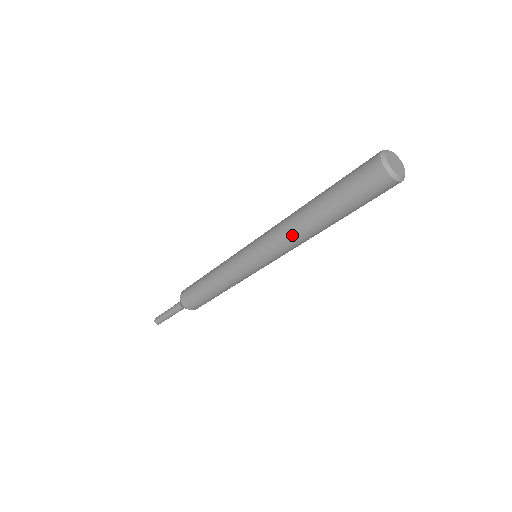
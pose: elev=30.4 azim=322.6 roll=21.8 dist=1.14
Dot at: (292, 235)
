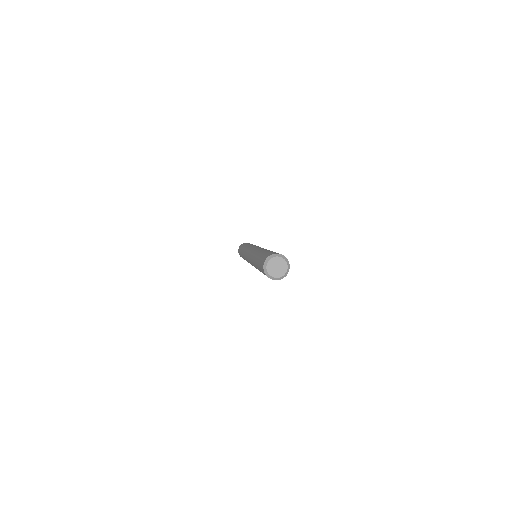
Dot at: occluded
